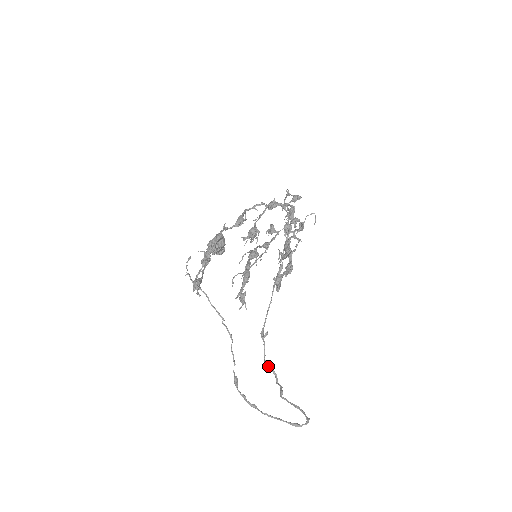
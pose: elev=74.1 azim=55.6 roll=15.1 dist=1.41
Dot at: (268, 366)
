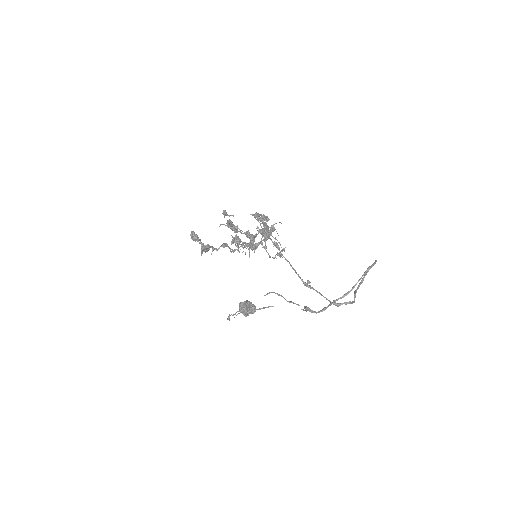
Dot at: (338, 303)
